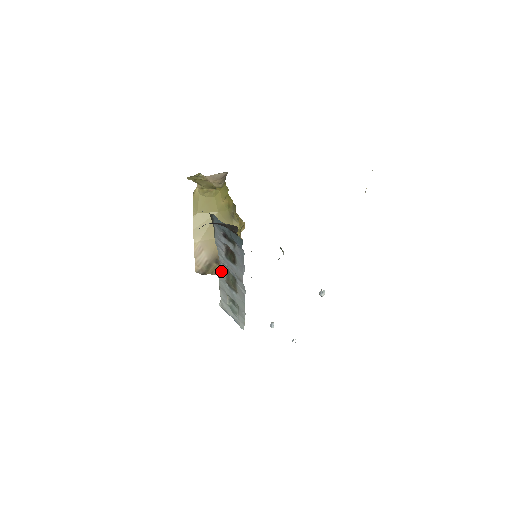
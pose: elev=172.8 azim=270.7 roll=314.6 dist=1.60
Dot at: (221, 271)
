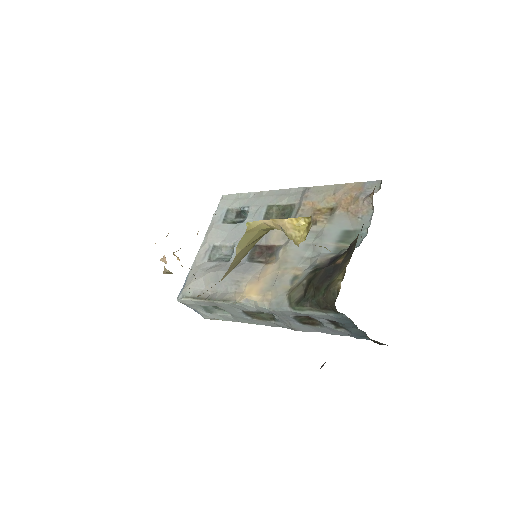
Dot at: (249, 307)
